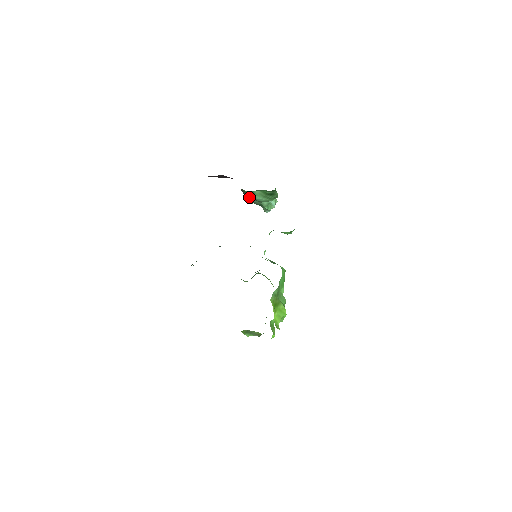
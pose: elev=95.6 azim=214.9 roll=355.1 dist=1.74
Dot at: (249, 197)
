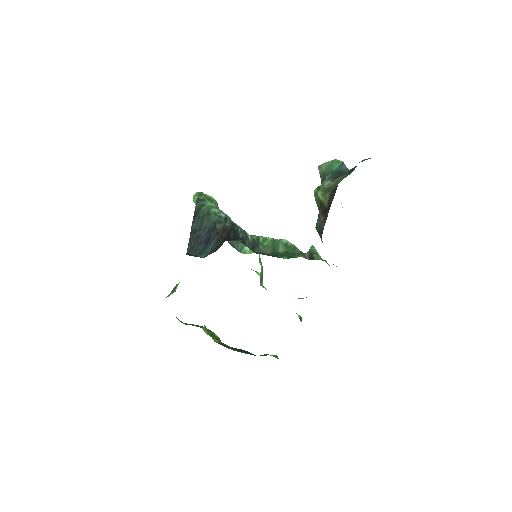
Dot at: (318, 231)
